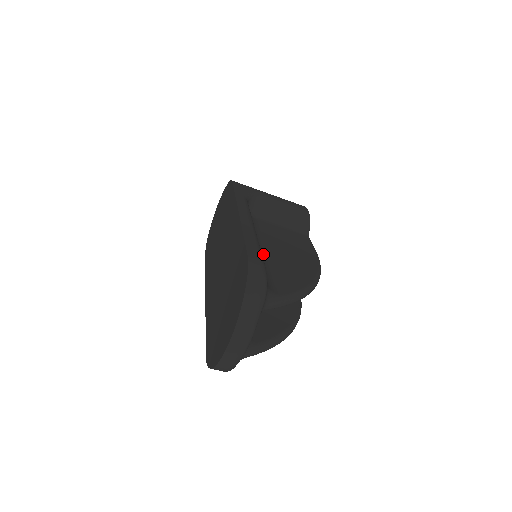
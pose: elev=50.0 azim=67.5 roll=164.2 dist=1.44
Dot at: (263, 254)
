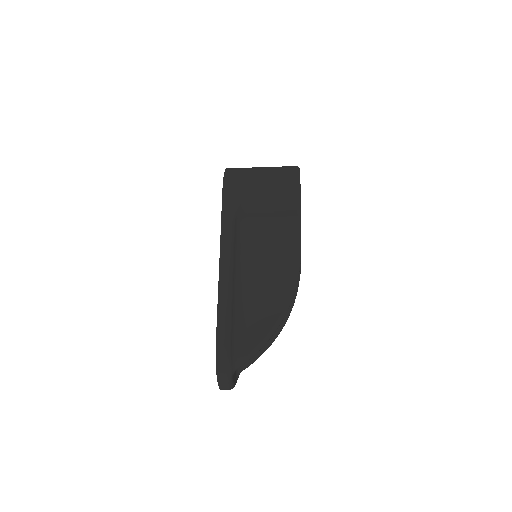
Dot at: (243, 299)
